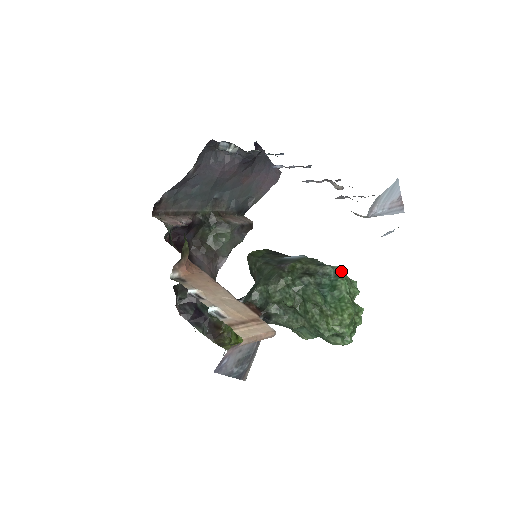
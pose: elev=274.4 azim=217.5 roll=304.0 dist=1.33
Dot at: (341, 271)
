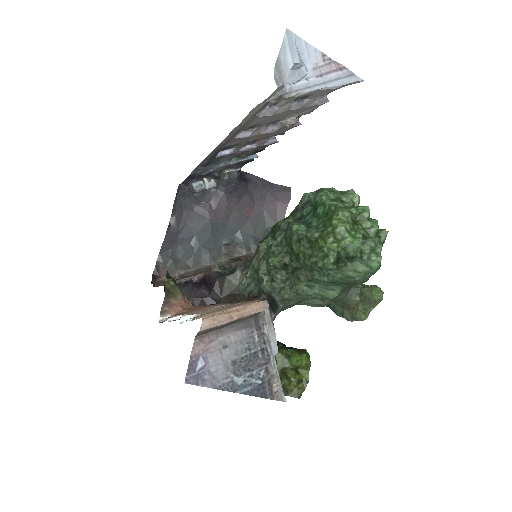
Dot at: occluded
